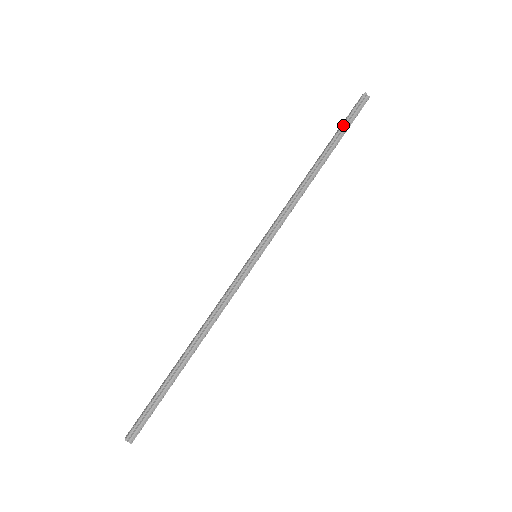
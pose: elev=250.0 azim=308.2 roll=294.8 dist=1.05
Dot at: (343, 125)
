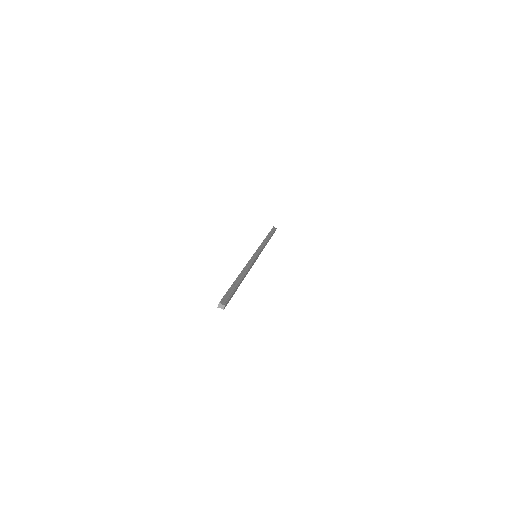
Dot at: (270, 231)
